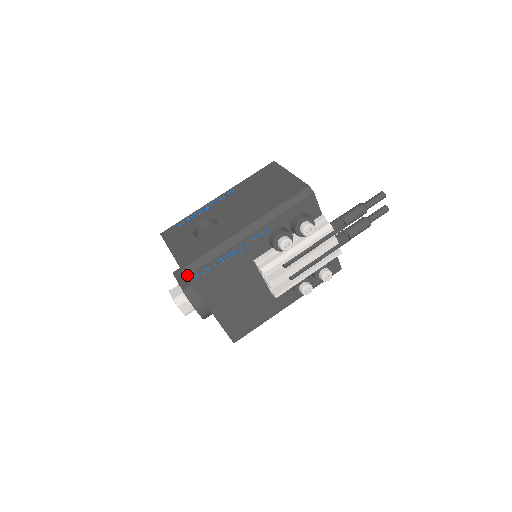
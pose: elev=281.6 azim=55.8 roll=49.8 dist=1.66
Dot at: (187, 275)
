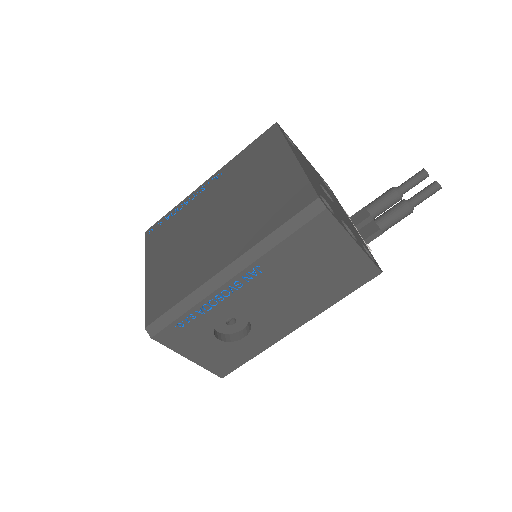
Dot at: occluded
